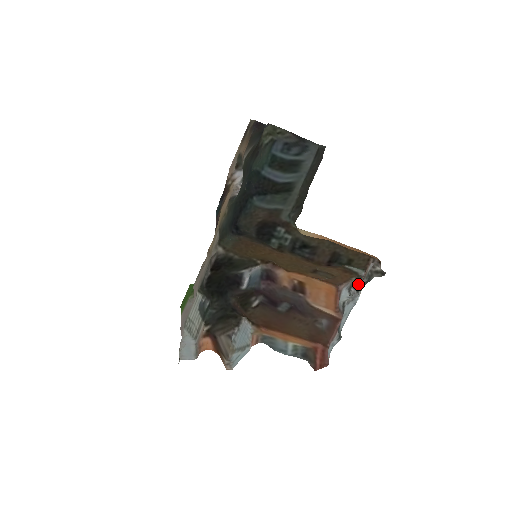
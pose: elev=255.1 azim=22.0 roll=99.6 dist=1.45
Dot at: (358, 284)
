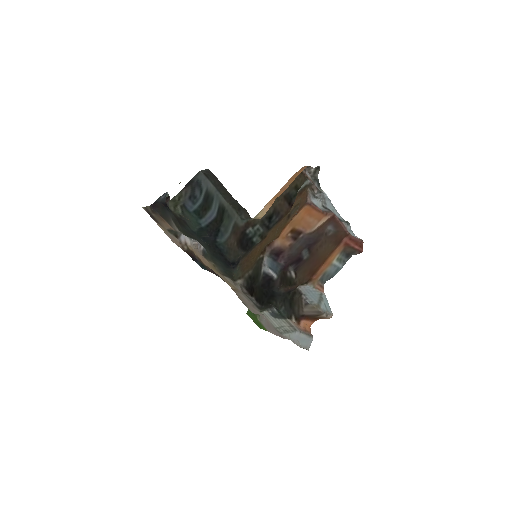
Dot at: (315, 189)
